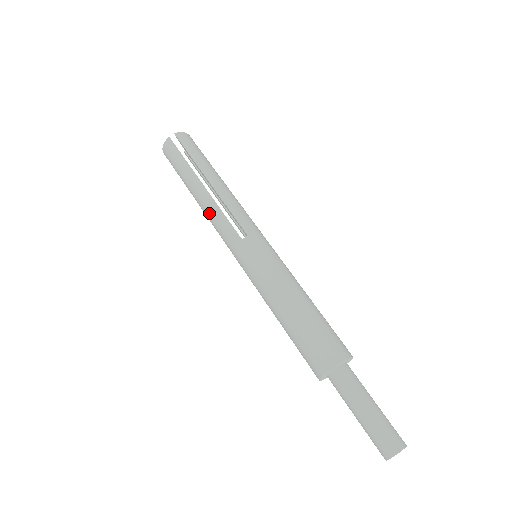
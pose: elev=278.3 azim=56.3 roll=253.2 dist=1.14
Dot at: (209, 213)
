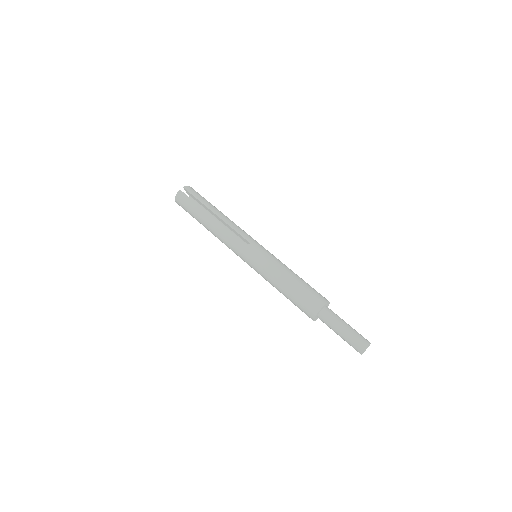
Dot at: (220, 234)
